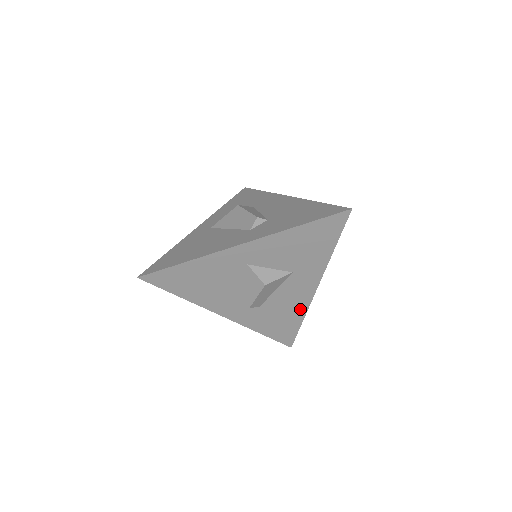
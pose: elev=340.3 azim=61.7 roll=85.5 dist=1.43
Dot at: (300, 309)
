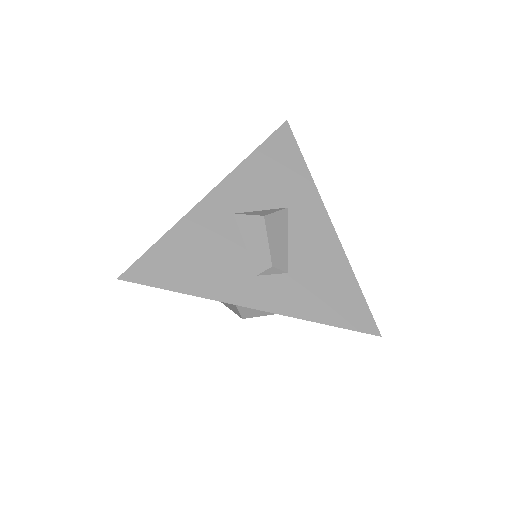
Dot at: (337, 259)
